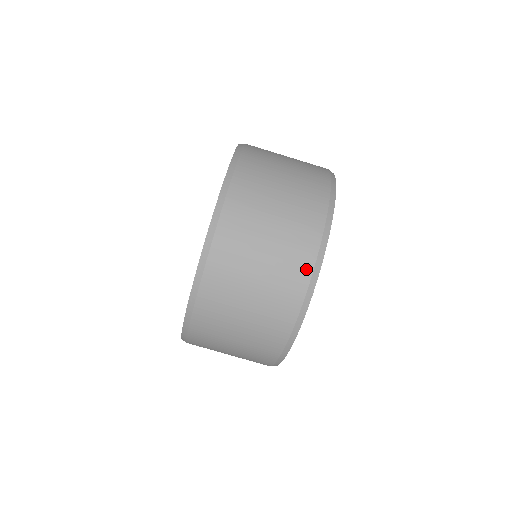
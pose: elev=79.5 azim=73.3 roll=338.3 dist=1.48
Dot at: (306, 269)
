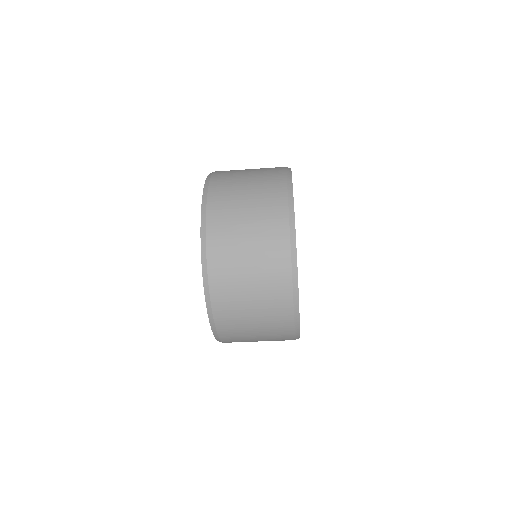
Dot at: (287, 288)
